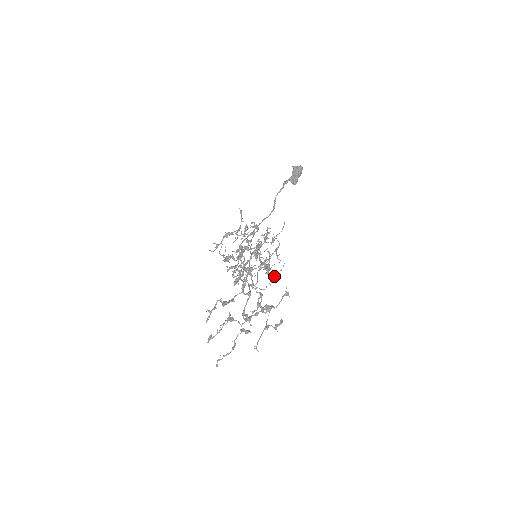
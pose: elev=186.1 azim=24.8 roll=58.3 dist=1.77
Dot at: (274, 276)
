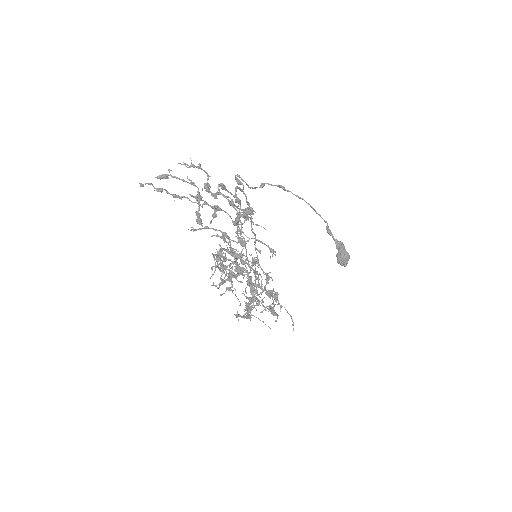
Dot at: occluded
